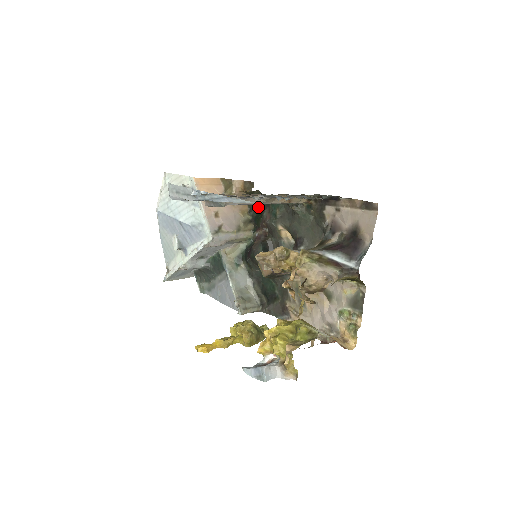
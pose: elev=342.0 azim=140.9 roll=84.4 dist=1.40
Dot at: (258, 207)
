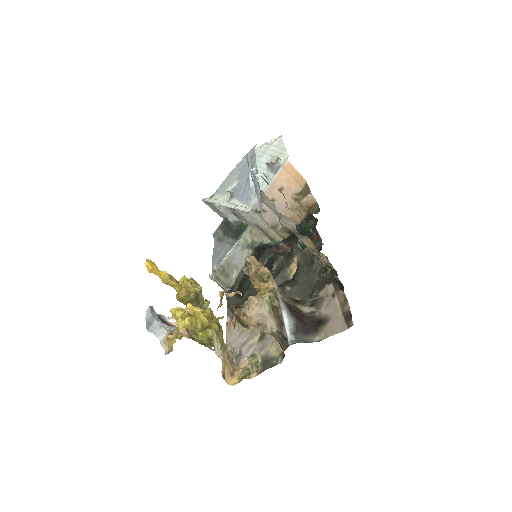
Dot at: (305, 230)
